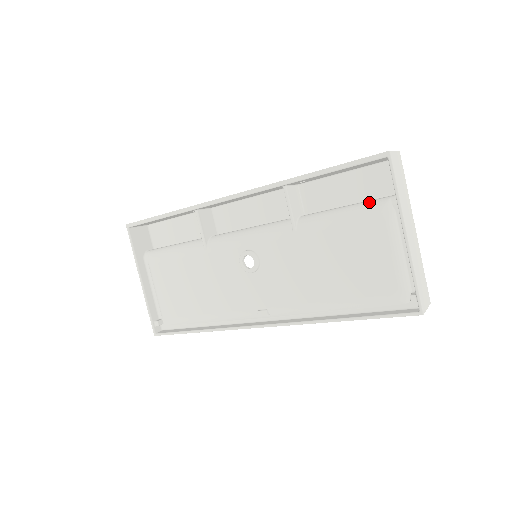
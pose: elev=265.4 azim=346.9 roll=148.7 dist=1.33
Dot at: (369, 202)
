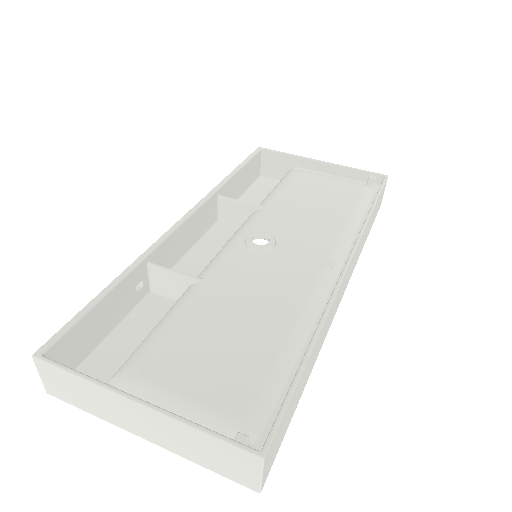
Dot at: occluded
